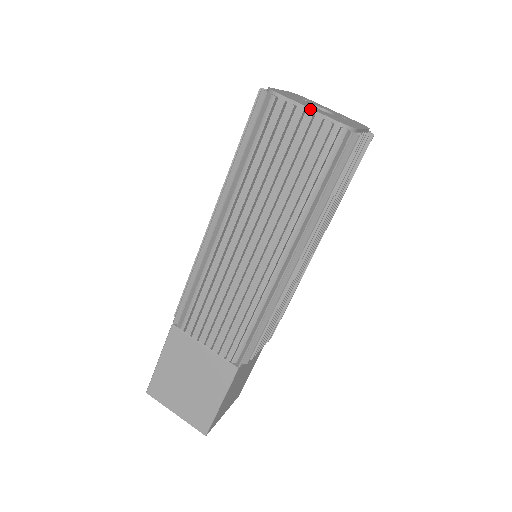
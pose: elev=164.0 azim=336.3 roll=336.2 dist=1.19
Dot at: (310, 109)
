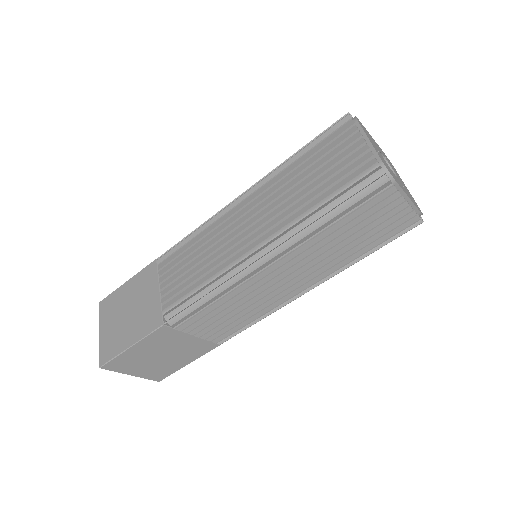
Dot at: (370, 142)
